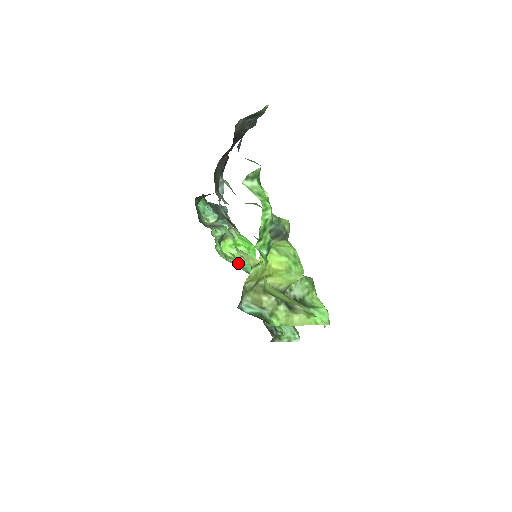
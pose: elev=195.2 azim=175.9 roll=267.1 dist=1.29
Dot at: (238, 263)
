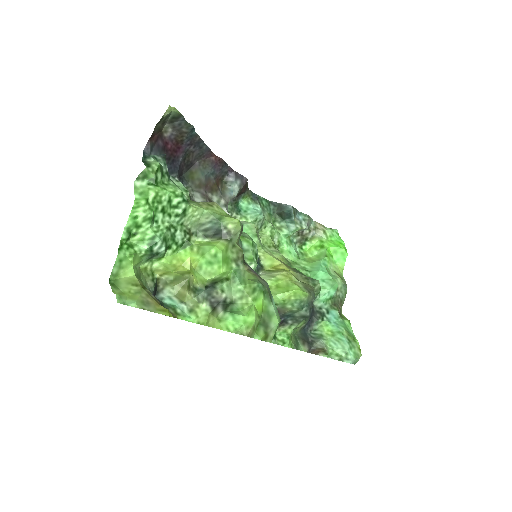
Dot at: (307, 265)
